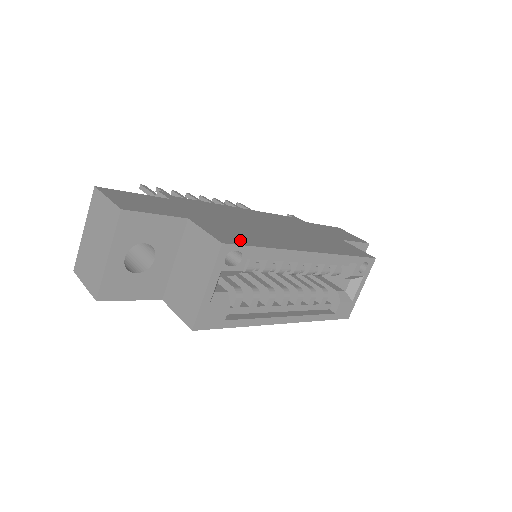
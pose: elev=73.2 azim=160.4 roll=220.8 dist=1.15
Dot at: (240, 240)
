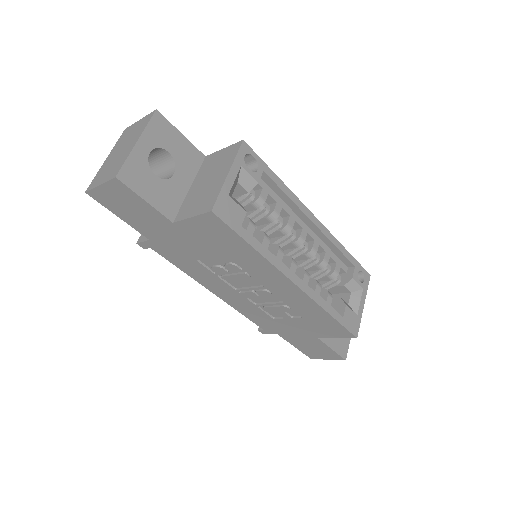
Dot at: occluded
